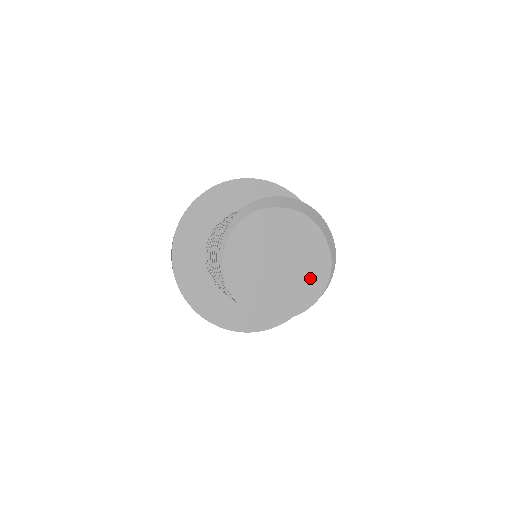
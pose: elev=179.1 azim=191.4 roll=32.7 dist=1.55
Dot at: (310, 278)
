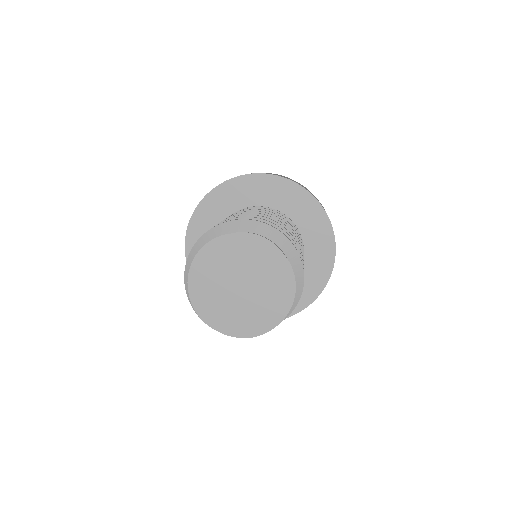
Dot at: (275, 295)
